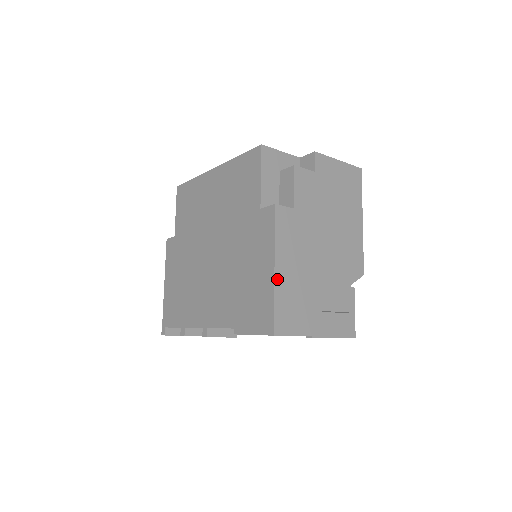
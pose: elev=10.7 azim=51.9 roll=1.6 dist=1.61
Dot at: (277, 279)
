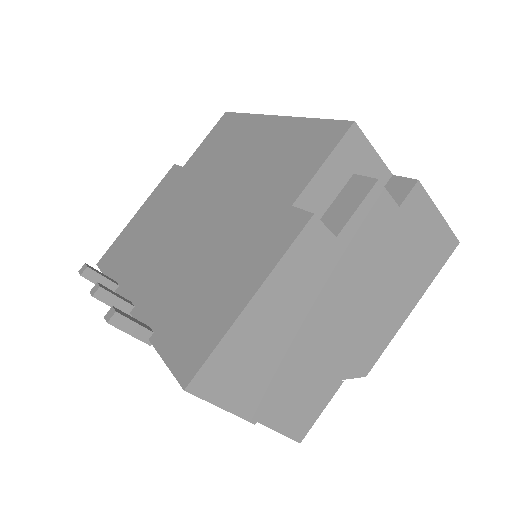
Dot at: (244, 317)
